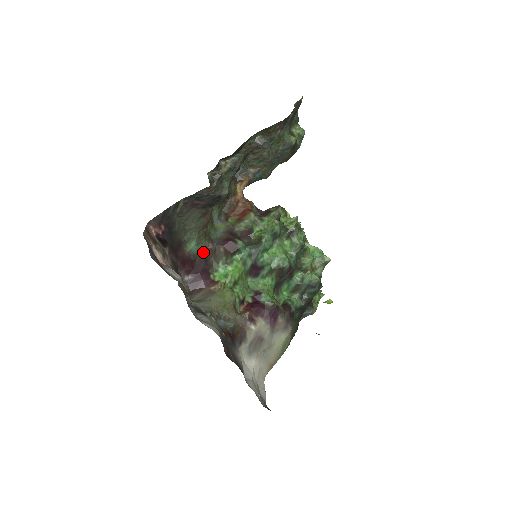
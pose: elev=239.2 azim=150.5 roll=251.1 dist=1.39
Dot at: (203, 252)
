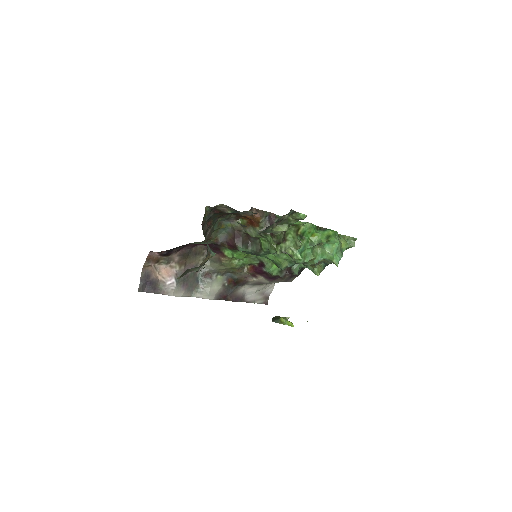
Dot at: (211, 243)
